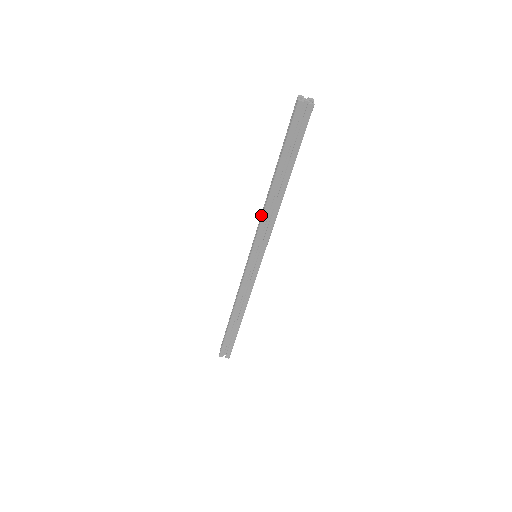
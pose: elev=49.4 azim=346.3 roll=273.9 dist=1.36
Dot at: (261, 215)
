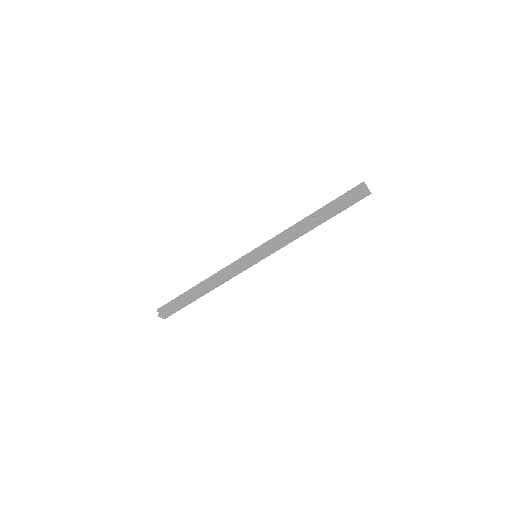
Dot at: (284, 233)
